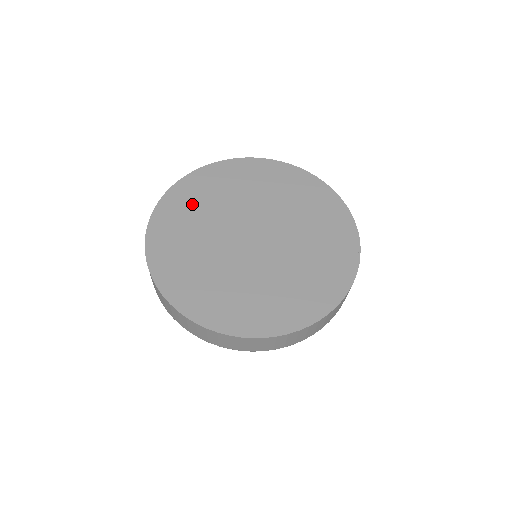
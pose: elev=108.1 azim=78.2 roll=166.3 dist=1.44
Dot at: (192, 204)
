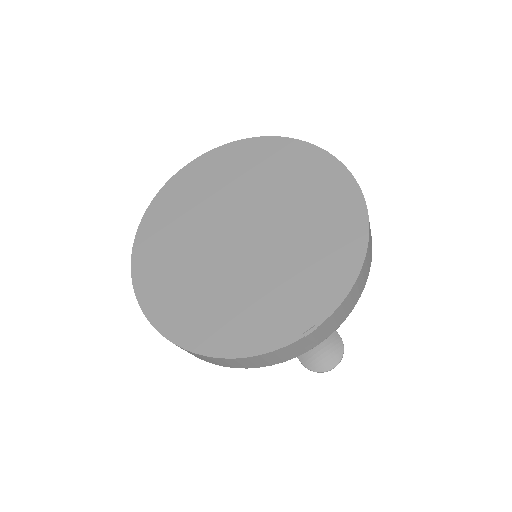
Dot at: (228, 169)
